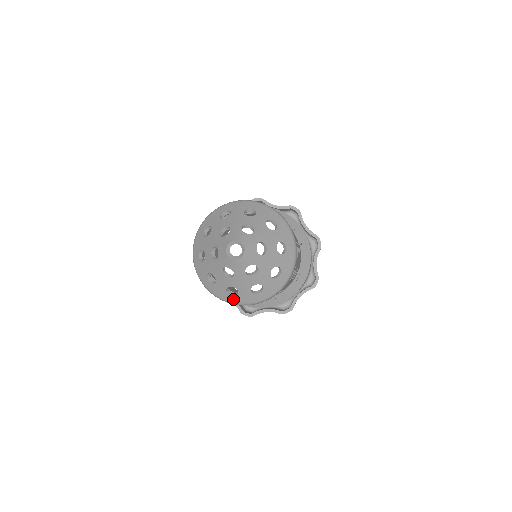
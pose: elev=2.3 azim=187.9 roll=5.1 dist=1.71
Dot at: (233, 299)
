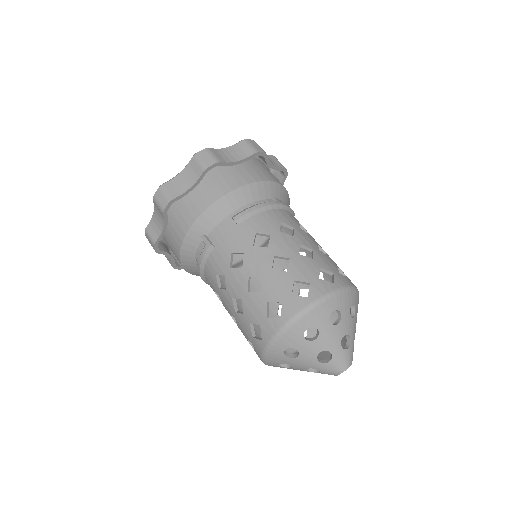
Dot at: occluded
